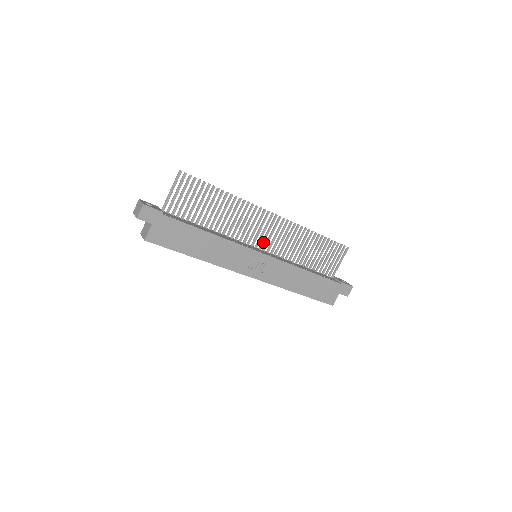
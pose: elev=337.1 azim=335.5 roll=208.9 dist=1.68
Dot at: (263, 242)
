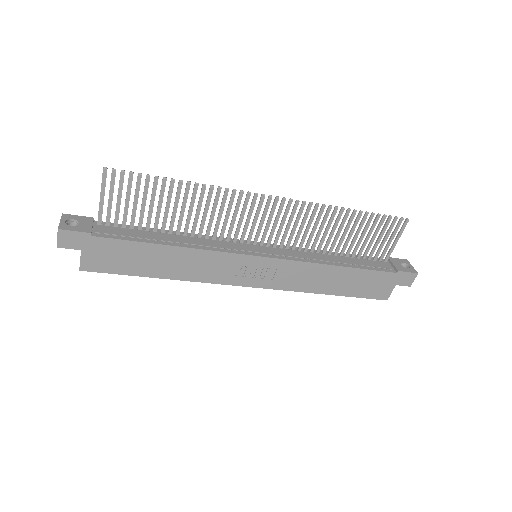
Dot at: (264, 236)
